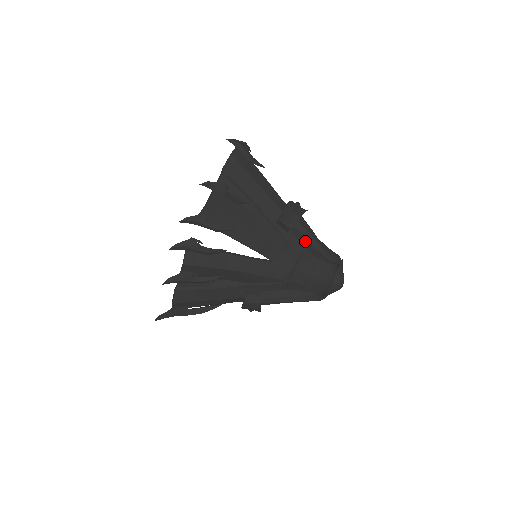
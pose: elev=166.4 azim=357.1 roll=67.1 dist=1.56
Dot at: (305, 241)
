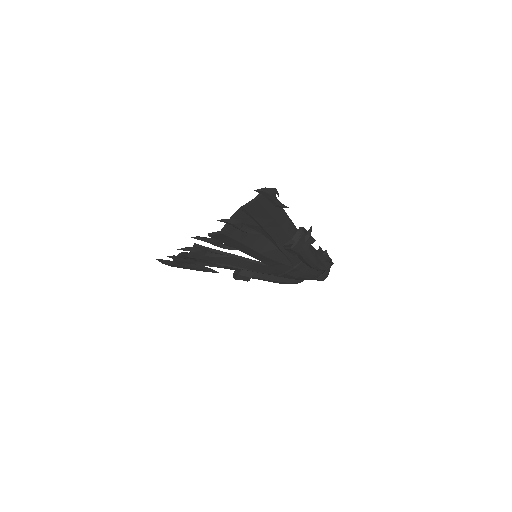
Dot at: (303, 260)
